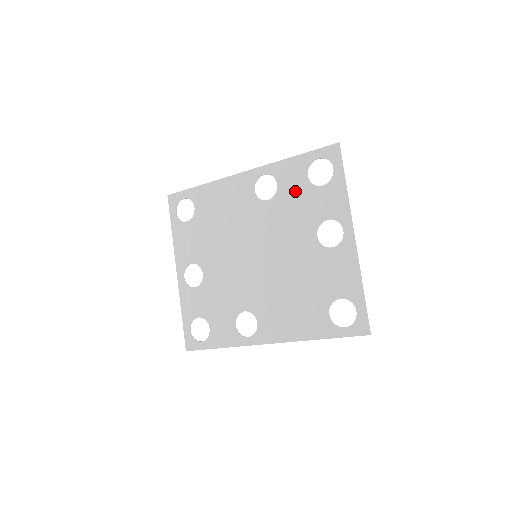
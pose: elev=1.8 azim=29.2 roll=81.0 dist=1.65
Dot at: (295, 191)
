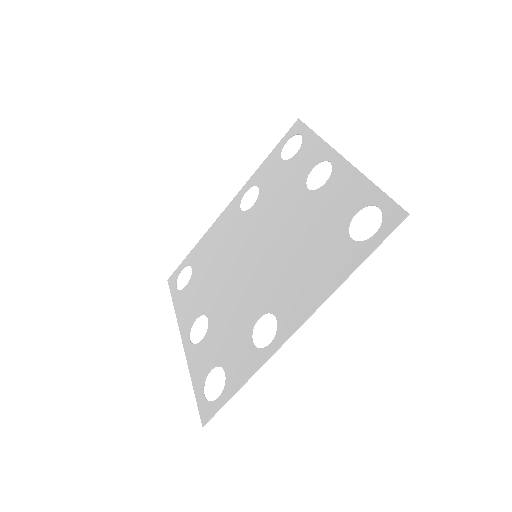
Dot at: (275, 177)
